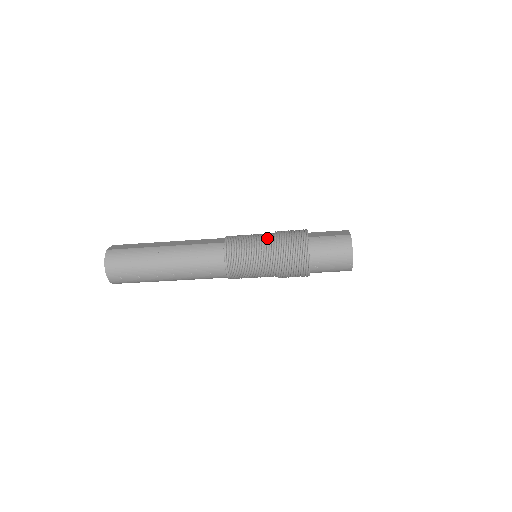
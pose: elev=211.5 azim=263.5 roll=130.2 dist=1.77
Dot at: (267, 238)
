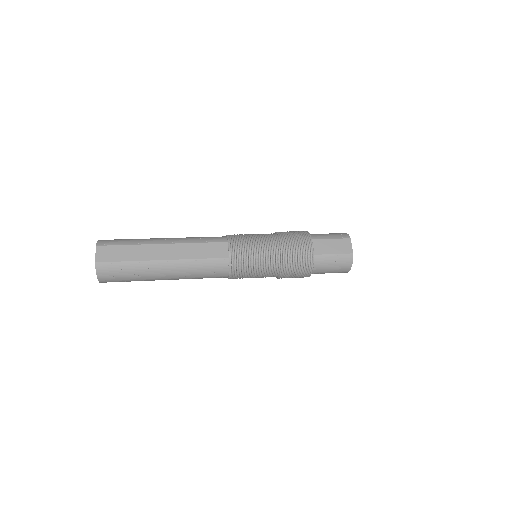
Dot at: (273, 256)
